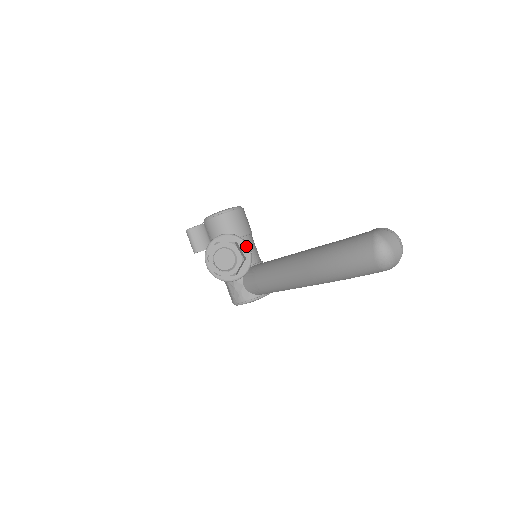
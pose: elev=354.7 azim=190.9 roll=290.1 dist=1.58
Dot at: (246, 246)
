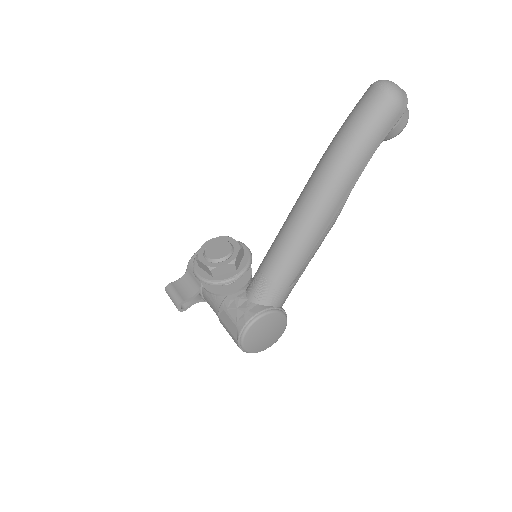
Dot at: (242, 243)
